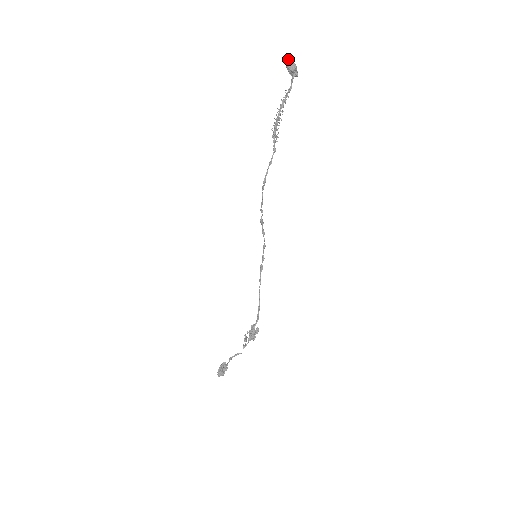
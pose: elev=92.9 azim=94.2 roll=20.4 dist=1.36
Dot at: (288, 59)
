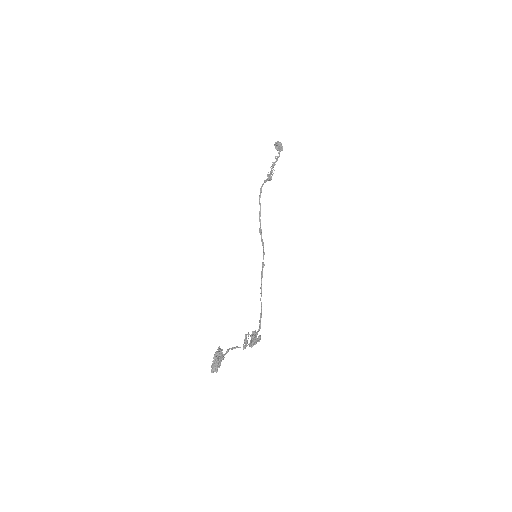
Dot at: (276, 142)
